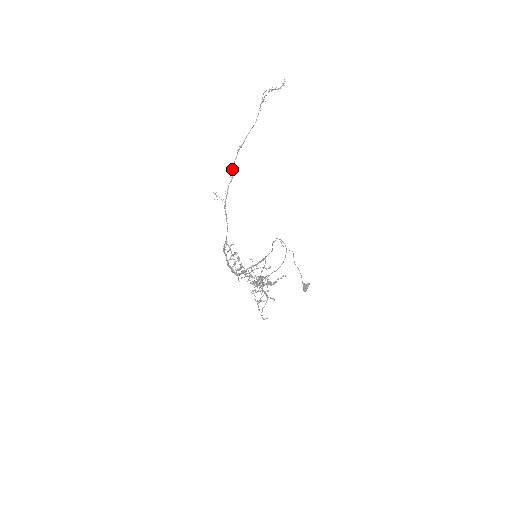
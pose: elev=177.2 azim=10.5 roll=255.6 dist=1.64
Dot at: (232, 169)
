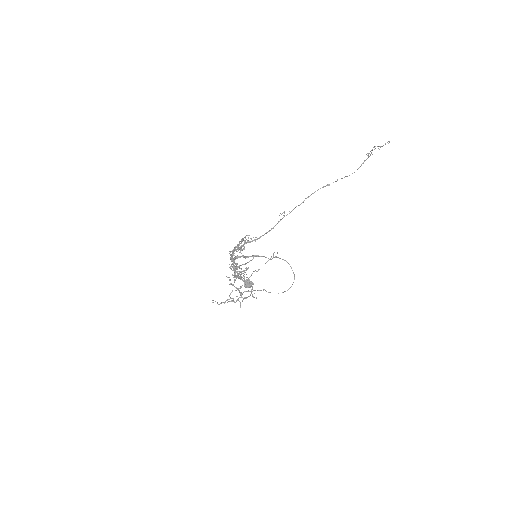
Dot at: (308, 196)
